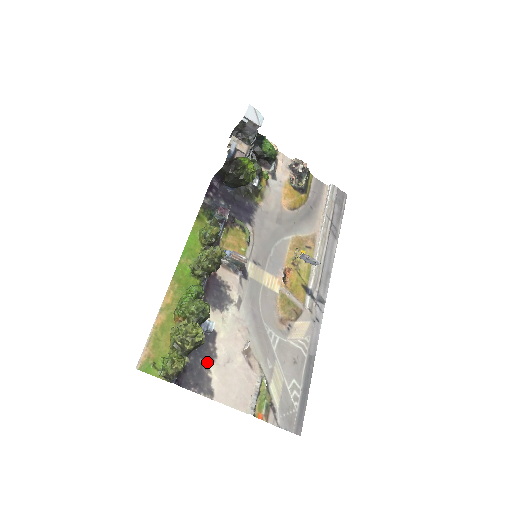
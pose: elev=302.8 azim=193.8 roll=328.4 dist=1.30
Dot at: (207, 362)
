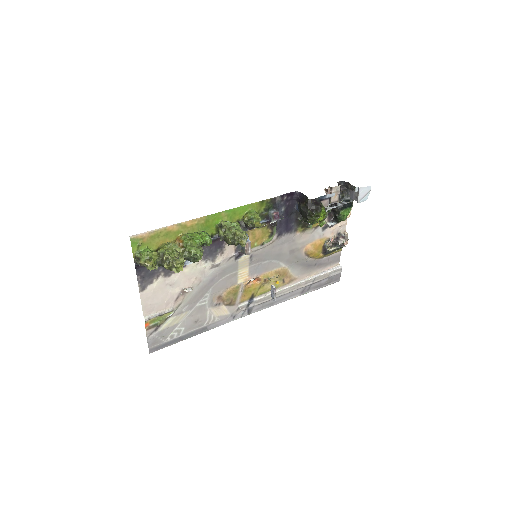
Dot at: (162, 274)
